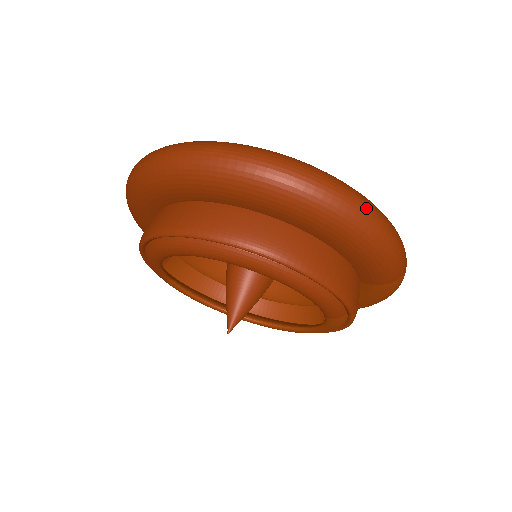
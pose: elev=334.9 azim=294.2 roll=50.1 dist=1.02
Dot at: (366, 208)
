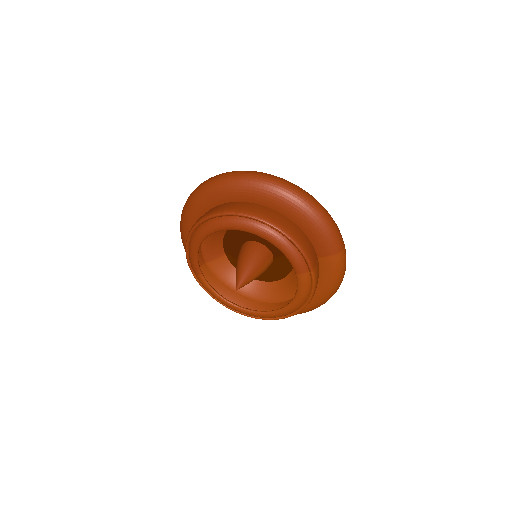
Dot at: (310, 197)
